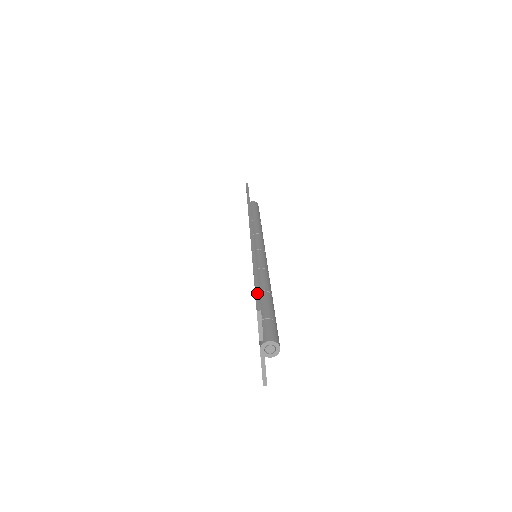
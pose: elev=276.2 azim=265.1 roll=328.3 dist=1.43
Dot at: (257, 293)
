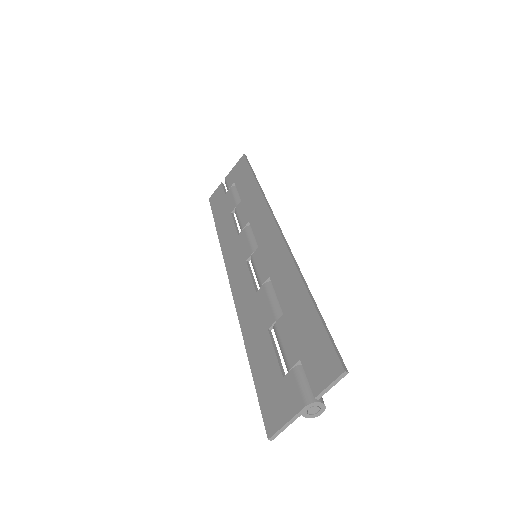
Dot at: (333, 341)
